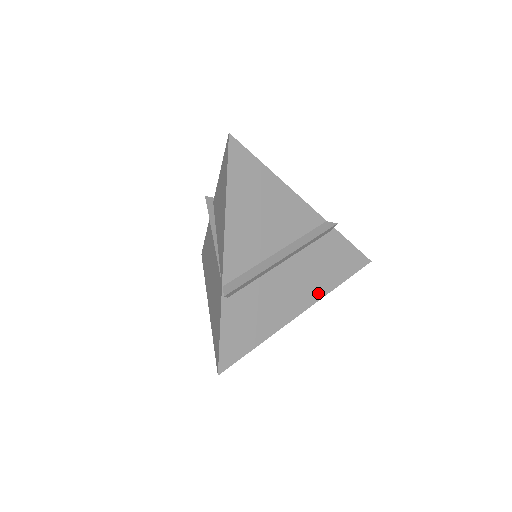
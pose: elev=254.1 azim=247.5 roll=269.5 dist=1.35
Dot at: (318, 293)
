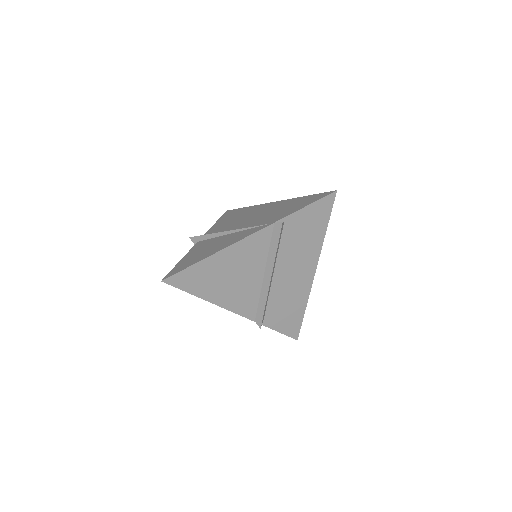
Dot at: (315, 255)
